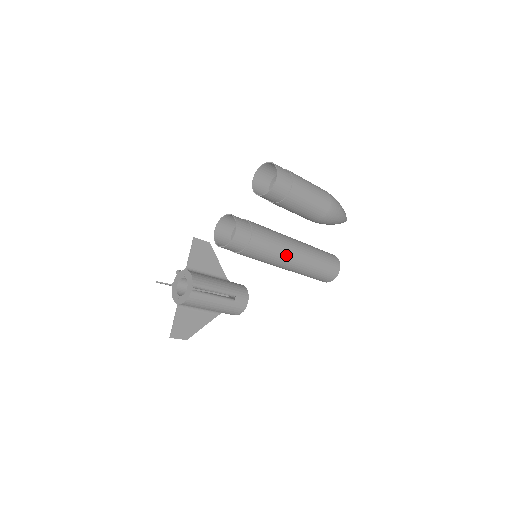
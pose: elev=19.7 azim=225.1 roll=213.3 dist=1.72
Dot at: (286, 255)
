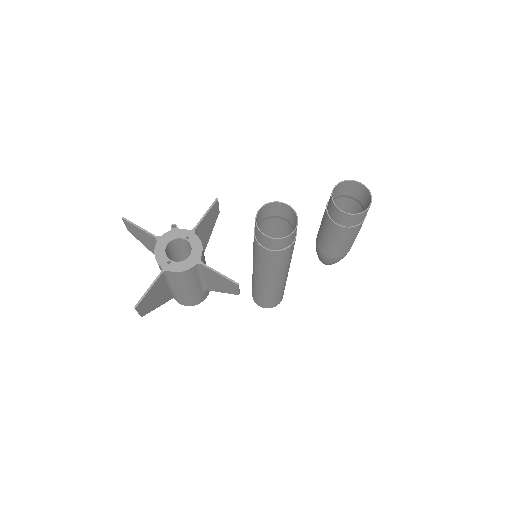
Dot at: (284, 272)
